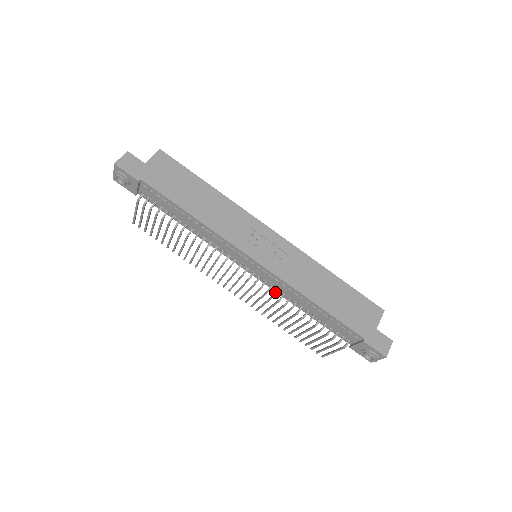
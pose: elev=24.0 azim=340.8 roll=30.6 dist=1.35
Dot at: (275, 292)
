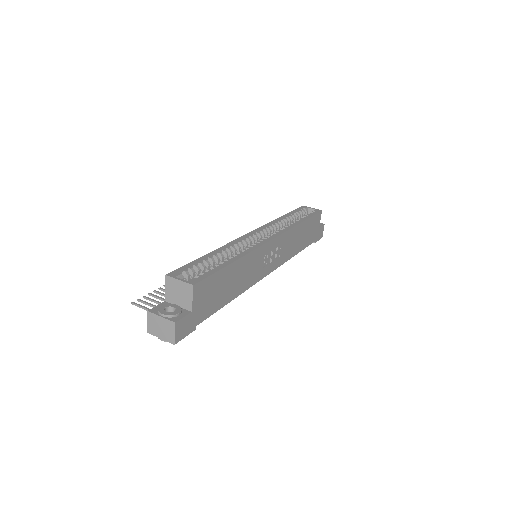
Dot at: occluded
